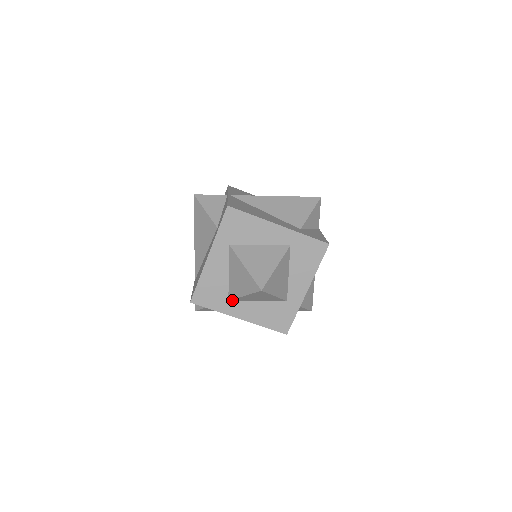
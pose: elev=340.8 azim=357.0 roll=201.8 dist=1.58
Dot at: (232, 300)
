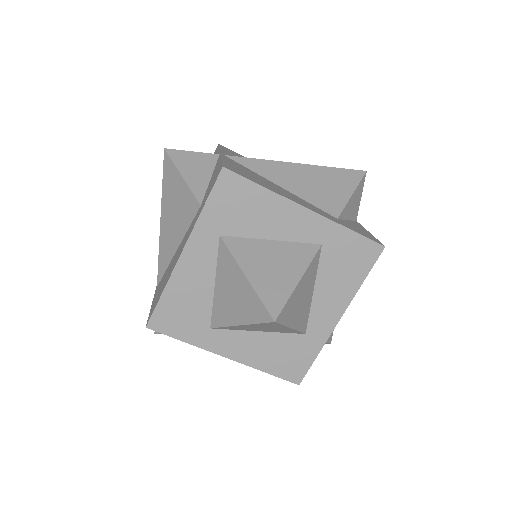
Dot at: (217, 328)
